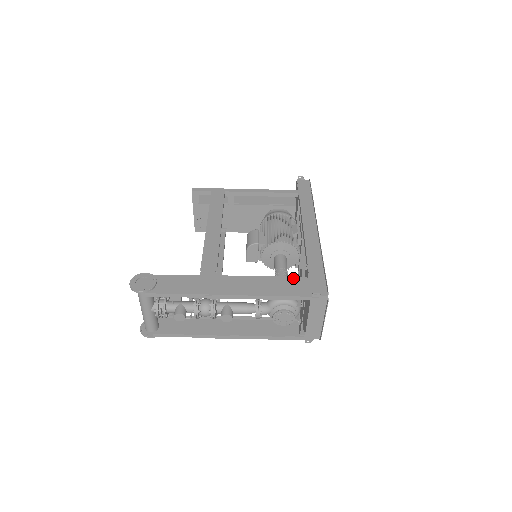
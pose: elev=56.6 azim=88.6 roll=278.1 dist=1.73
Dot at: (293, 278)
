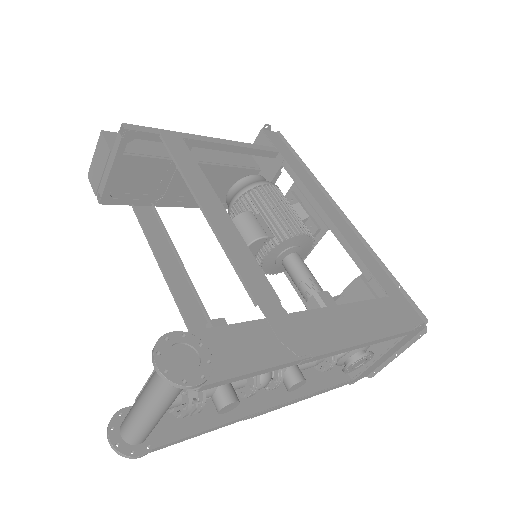
Dot at: (377, 301)
